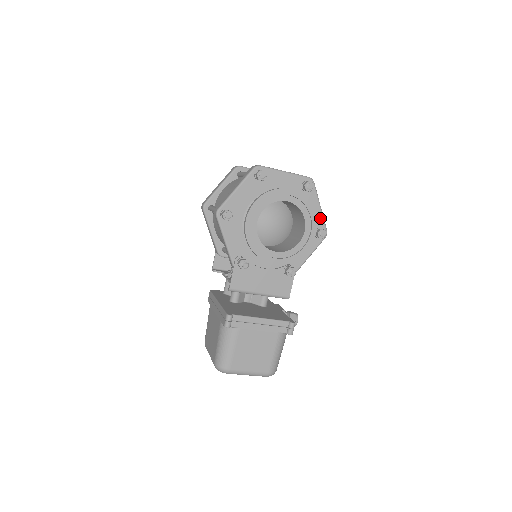
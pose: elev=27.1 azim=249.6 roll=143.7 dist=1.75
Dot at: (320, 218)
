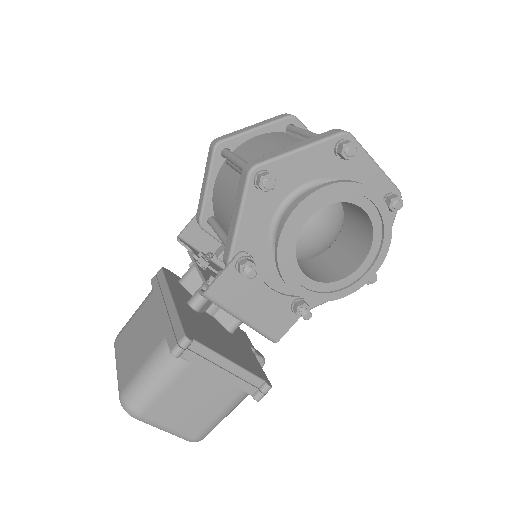
Dot at: occluded
